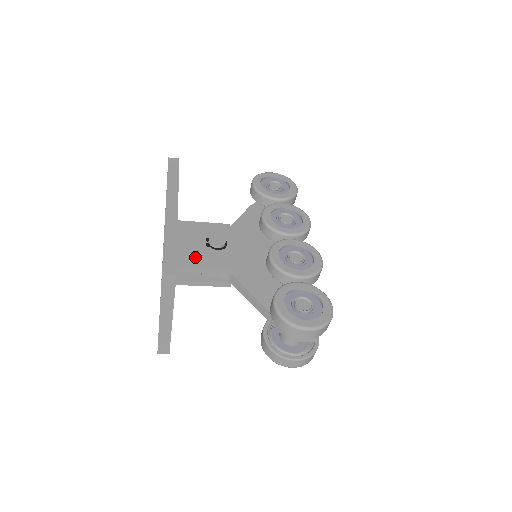
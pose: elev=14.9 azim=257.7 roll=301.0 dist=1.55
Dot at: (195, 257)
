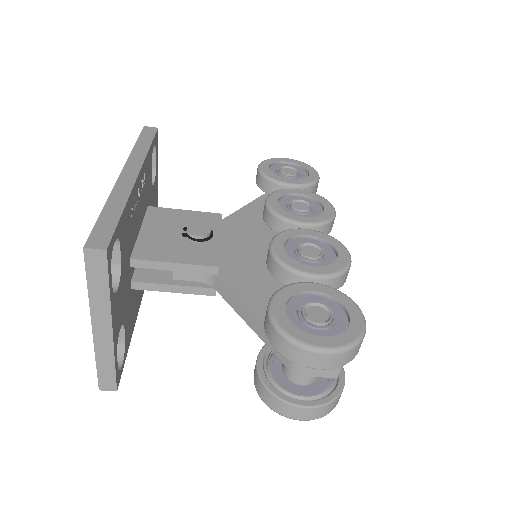
Dot at: (163, 249)
